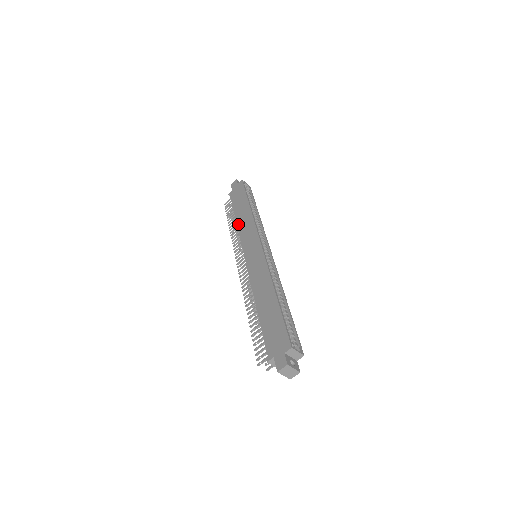
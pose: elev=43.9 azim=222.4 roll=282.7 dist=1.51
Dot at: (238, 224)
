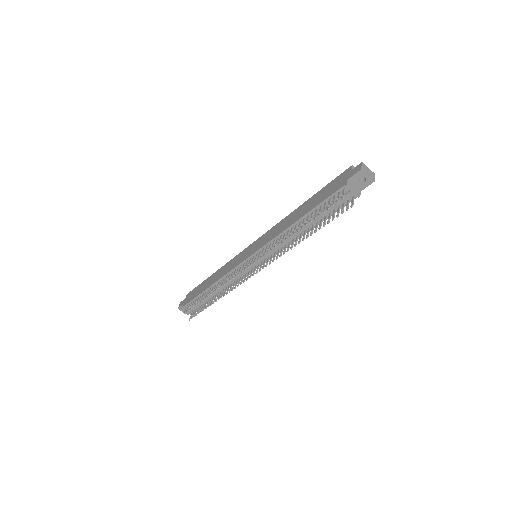
Dot at: (216, 280)
